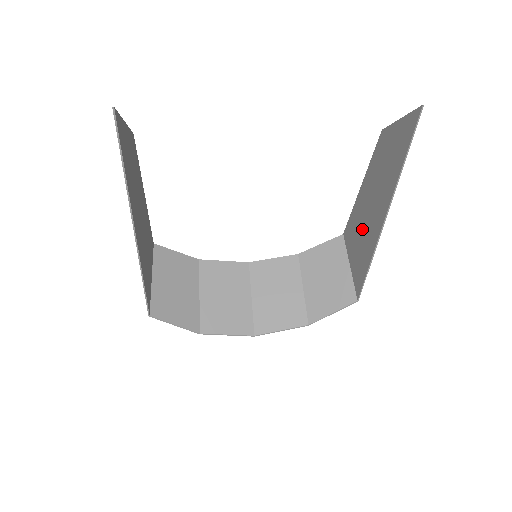
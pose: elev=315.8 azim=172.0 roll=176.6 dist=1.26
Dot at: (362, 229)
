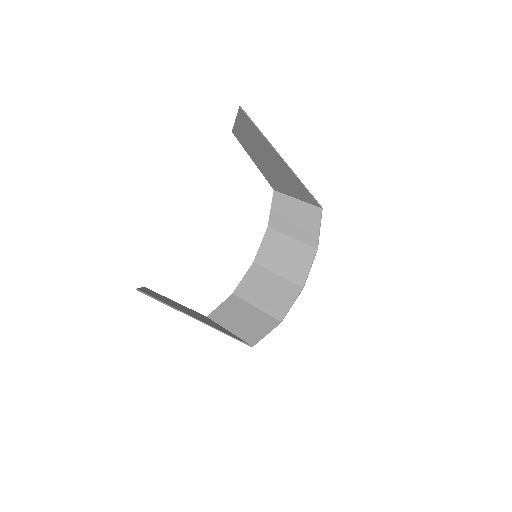
Dot at: (281, 179)
